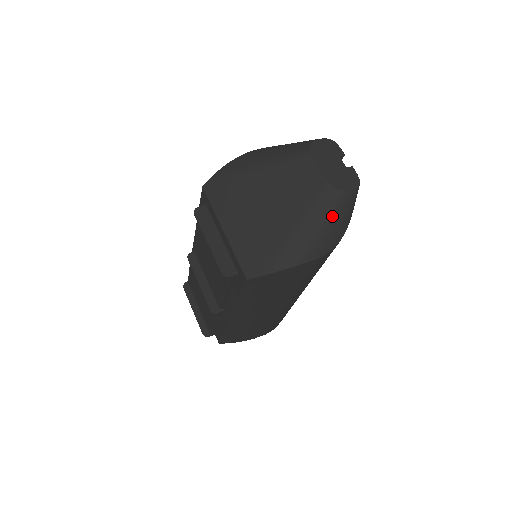
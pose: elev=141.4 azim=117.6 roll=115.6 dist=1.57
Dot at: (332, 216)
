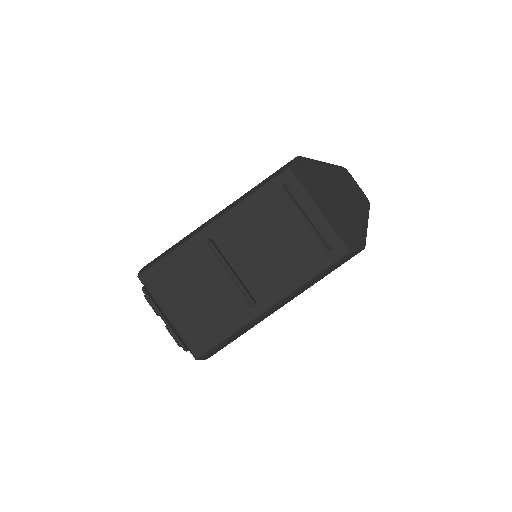
Dot at: occluded
